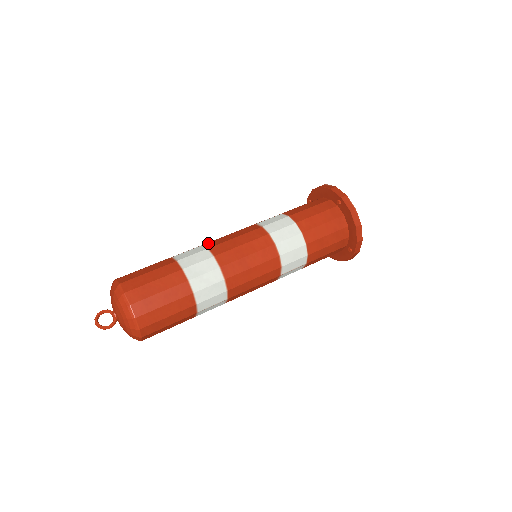
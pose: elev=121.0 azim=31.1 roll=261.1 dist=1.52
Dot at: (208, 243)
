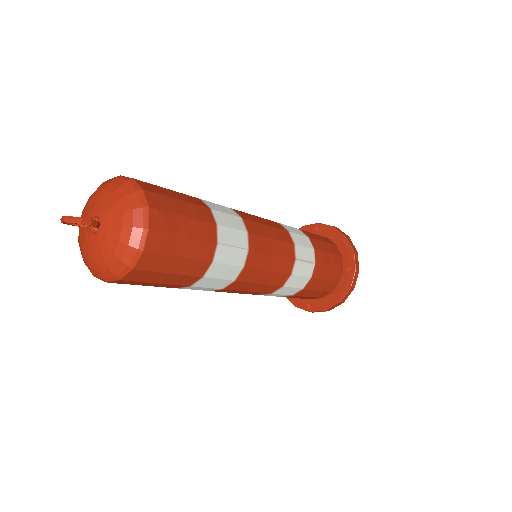
Dot at: occluded
